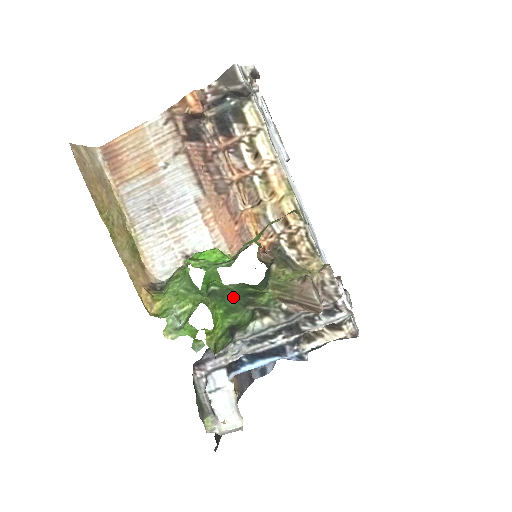
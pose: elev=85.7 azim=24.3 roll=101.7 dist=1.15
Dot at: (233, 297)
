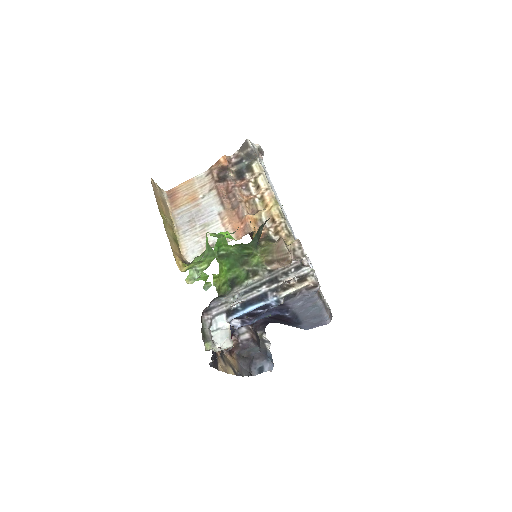
Dot at: (234, 257)
